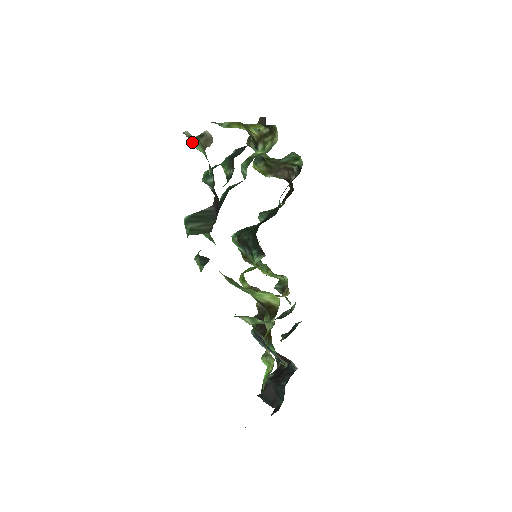
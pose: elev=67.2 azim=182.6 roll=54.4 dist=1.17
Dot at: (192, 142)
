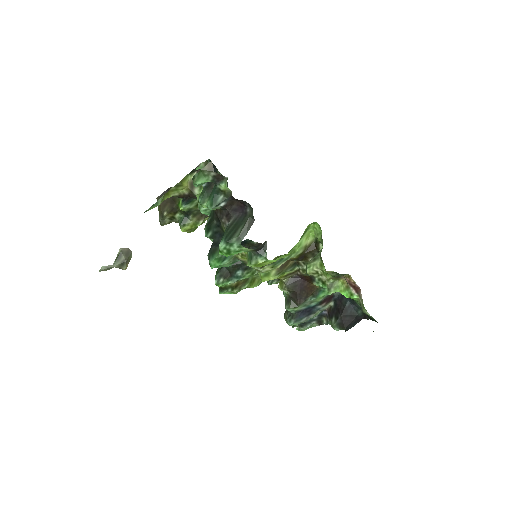
Dot at: (195, 181)
